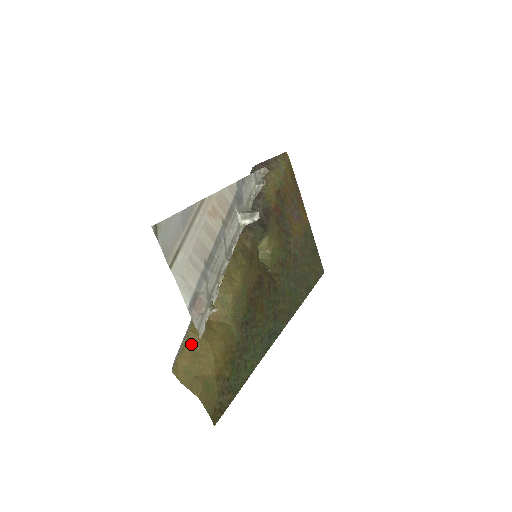
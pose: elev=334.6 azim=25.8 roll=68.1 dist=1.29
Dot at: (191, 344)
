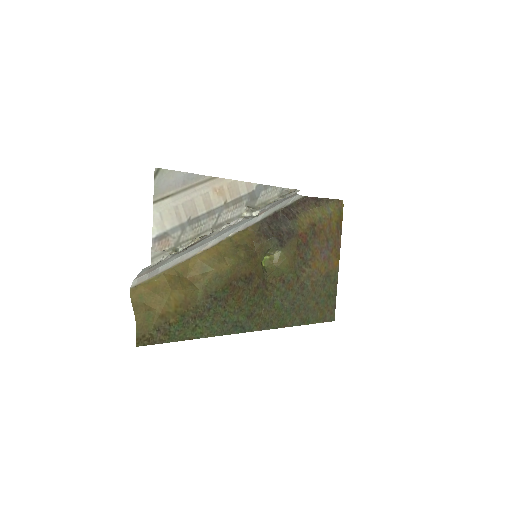
Dot at: (158, 282)
